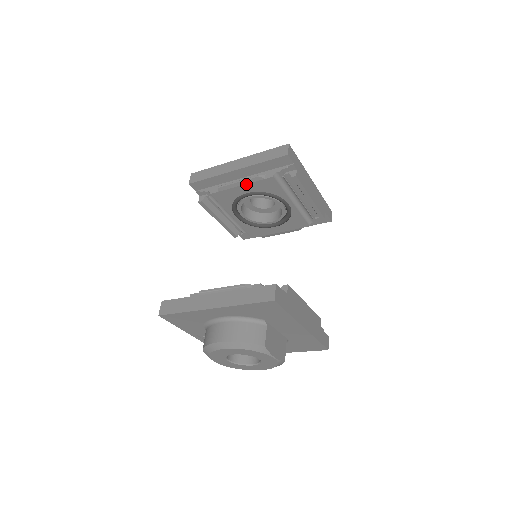
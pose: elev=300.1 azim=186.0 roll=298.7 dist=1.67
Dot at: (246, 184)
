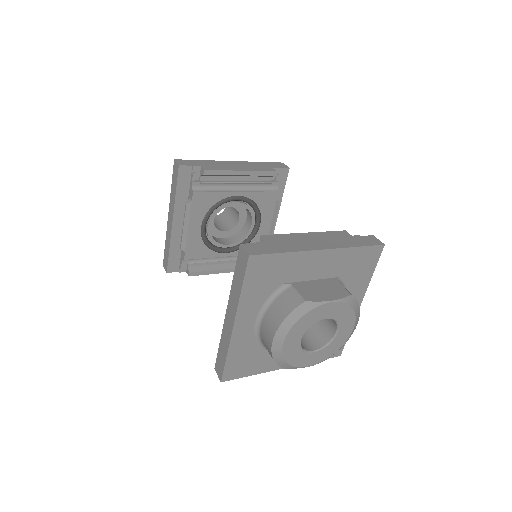
Dot at: (189, 221)
